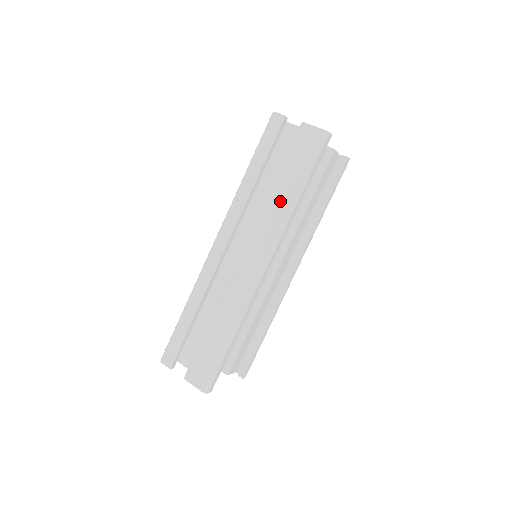
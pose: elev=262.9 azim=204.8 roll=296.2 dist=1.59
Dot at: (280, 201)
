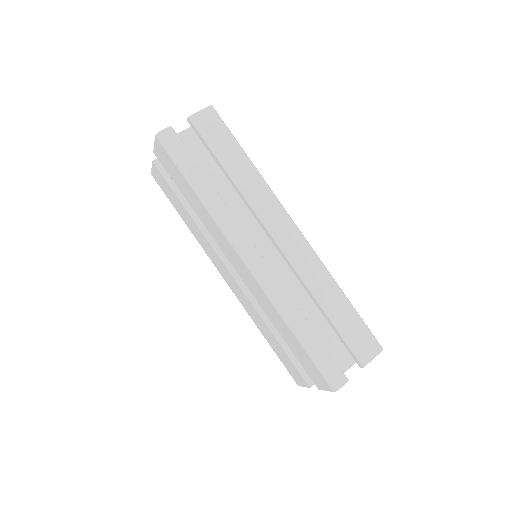
Dot at: (247, 177)
